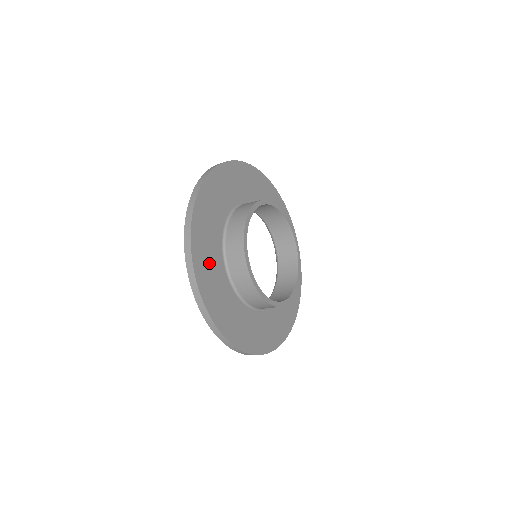
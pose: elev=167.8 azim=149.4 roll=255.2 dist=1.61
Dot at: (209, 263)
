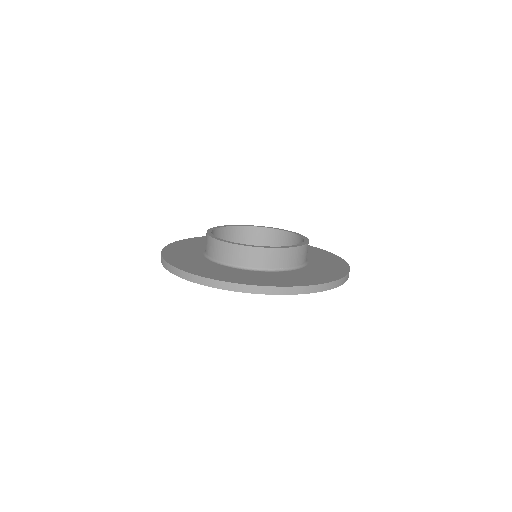
Dot at: (183, 251)
